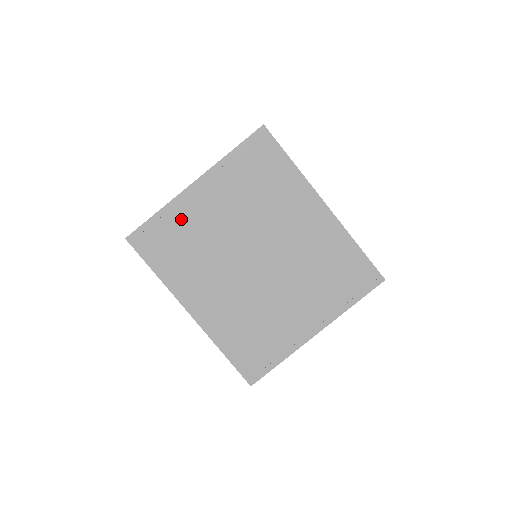
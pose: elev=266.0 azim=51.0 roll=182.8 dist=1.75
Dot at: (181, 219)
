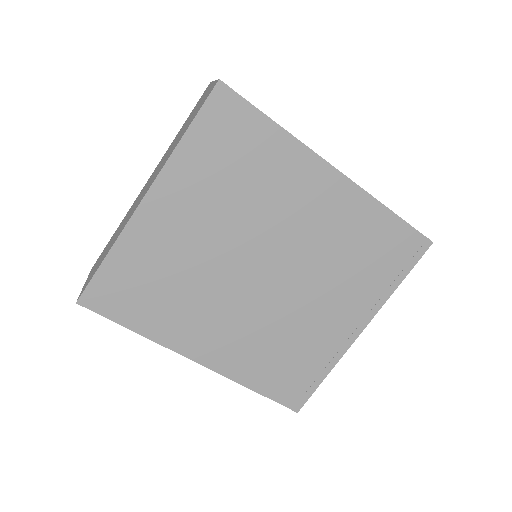
Dot at: (144, 253)
